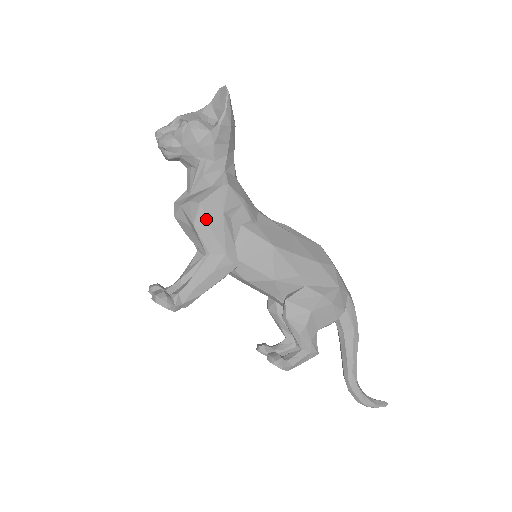
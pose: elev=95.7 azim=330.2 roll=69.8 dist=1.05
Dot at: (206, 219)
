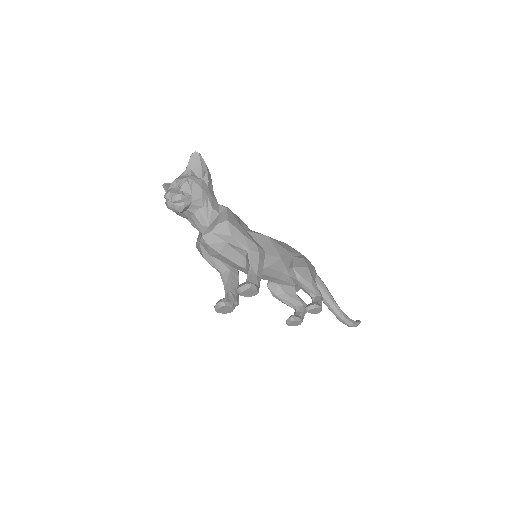
Dot at: (236, 228)
